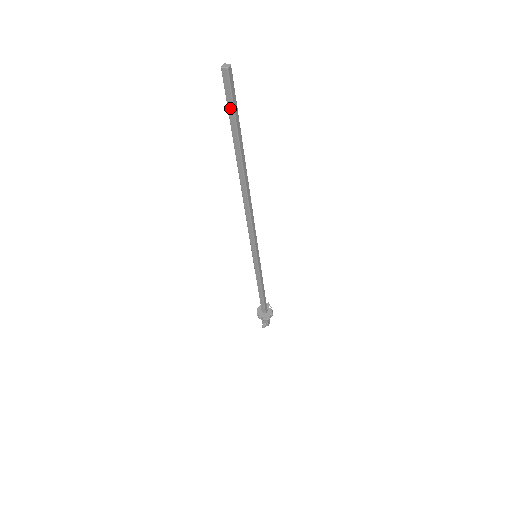
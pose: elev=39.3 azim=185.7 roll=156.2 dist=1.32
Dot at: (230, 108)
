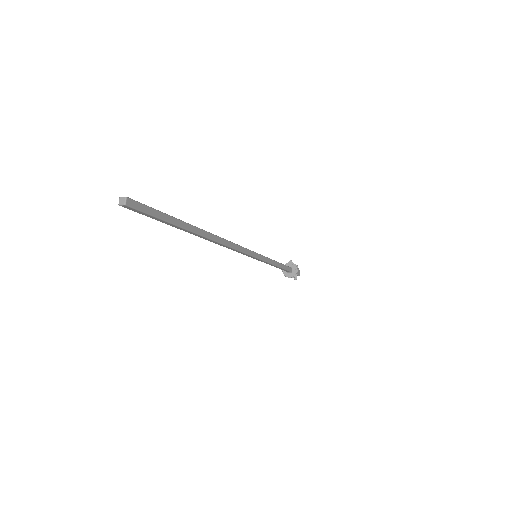
Dot at: (152, 217)
